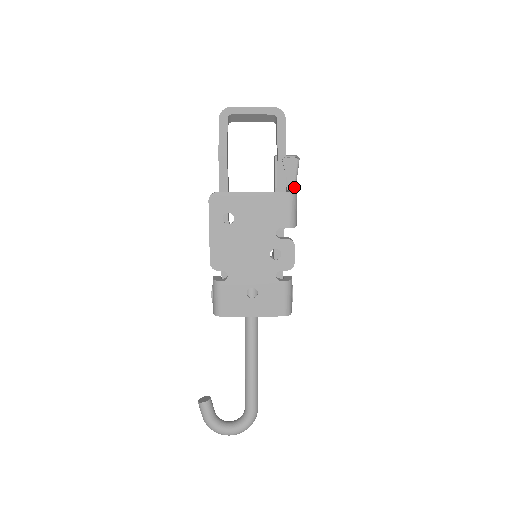
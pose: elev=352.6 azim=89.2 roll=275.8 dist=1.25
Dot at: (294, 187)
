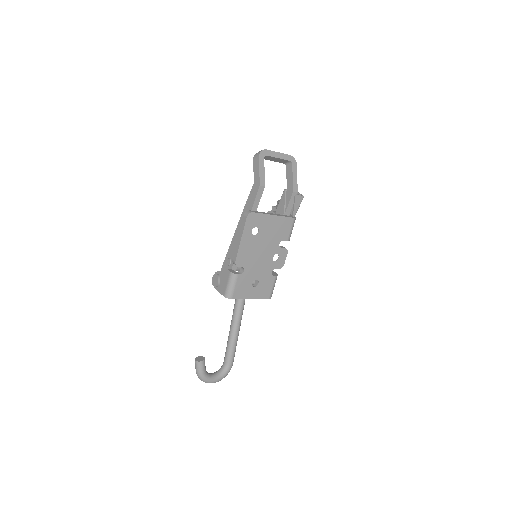
Dot at: occluded
